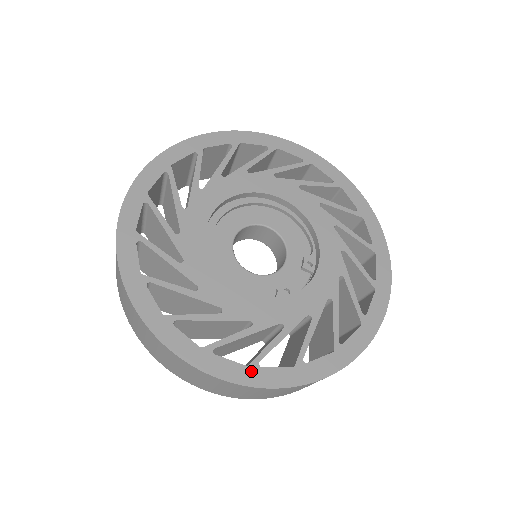
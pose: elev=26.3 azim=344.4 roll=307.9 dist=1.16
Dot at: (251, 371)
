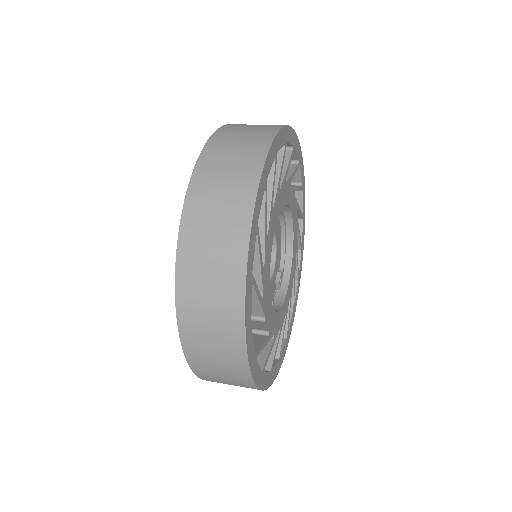
Dot at: (262, 376)
